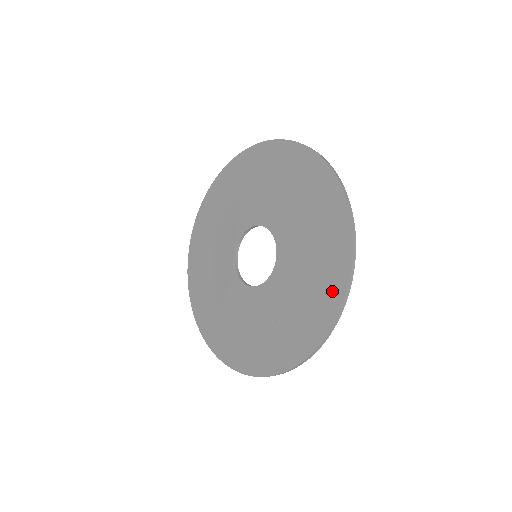
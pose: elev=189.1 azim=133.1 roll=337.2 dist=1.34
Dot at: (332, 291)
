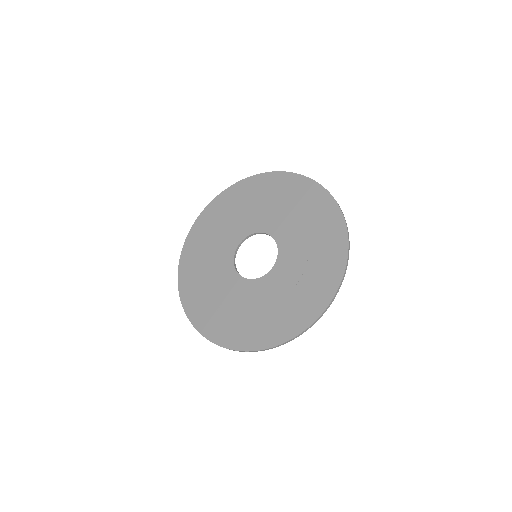
Dot at: (330, 216)
